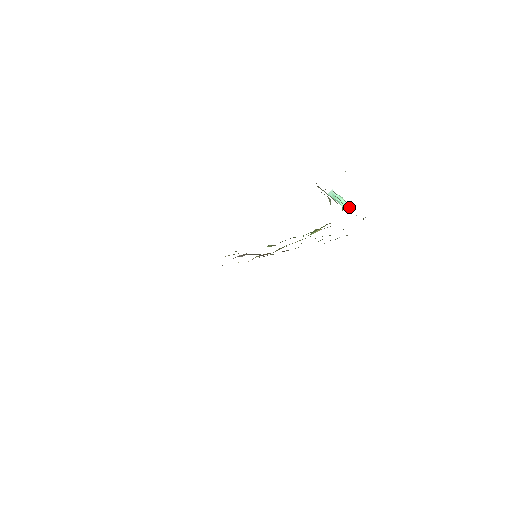
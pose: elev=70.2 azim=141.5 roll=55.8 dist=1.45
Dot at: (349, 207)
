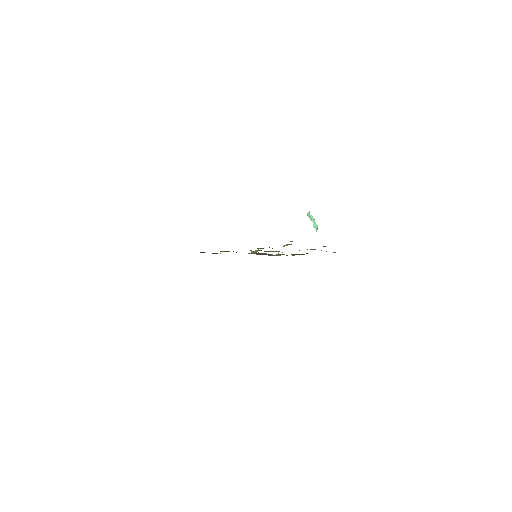
Dot at: (317, 229)
